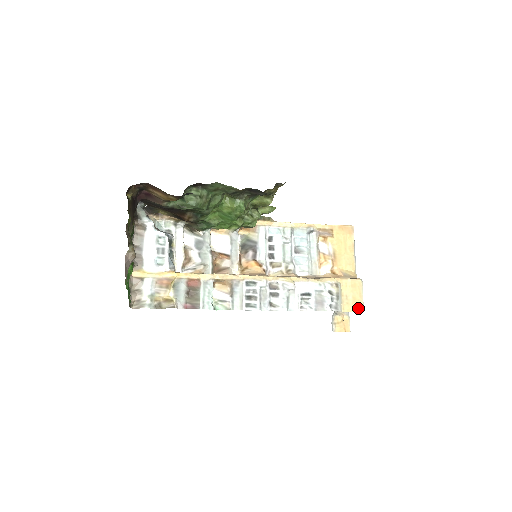
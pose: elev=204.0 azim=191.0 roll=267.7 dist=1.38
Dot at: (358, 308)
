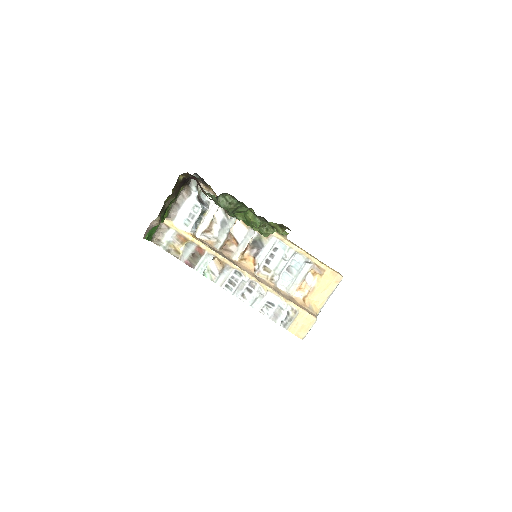
Dot at: (300, 335)
